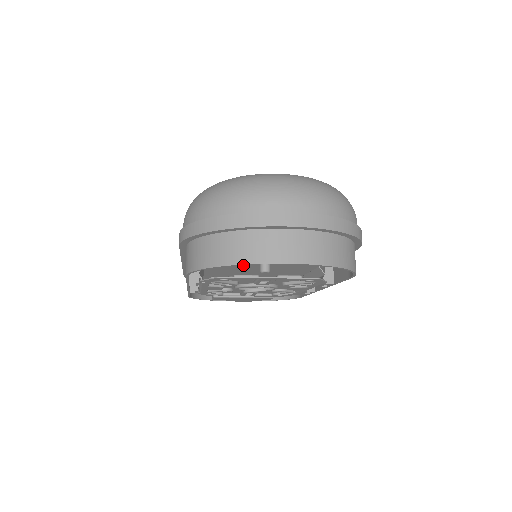
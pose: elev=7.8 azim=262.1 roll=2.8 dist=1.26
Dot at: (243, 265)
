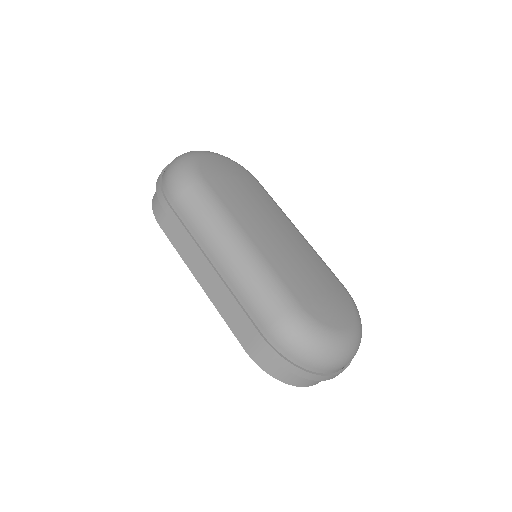
Dot at: occluded
